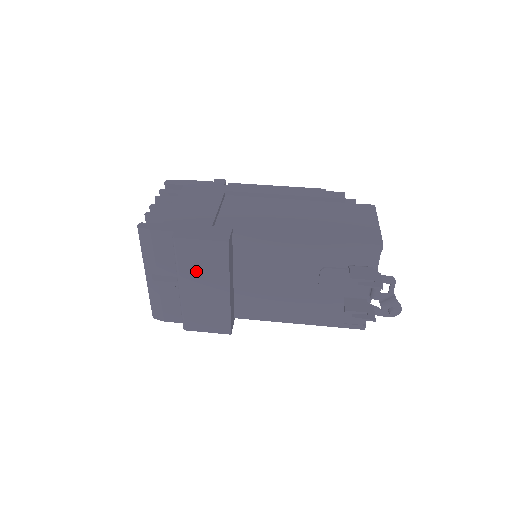
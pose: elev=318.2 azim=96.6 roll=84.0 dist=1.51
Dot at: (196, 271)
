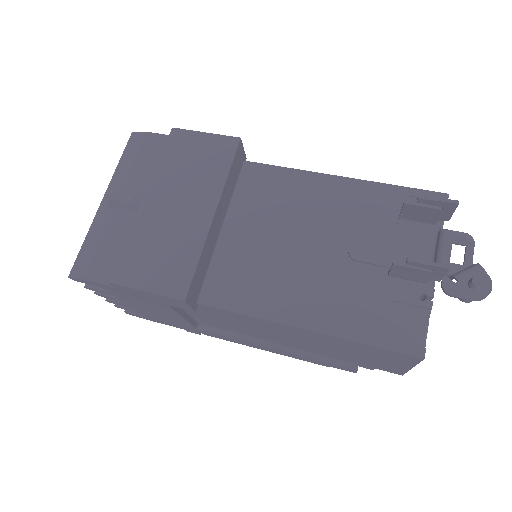
Dot at: (180, 176)
